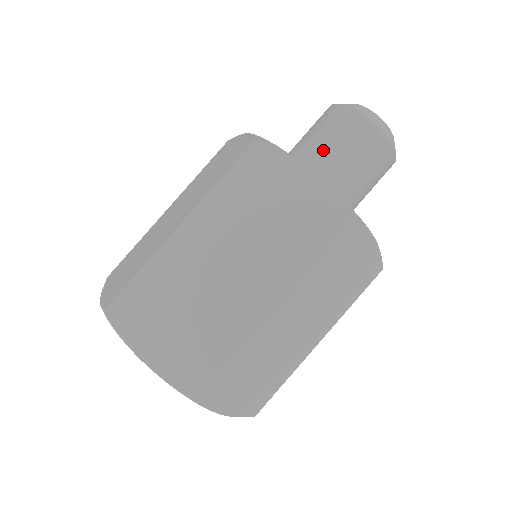
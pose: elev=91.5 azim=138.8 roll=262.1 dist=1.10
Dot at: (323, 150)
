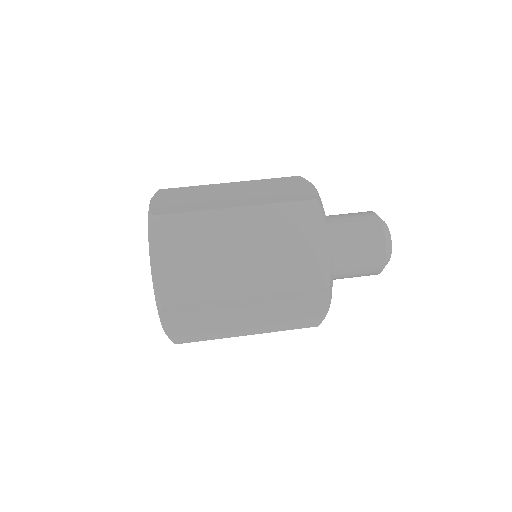
Dot at: (346, 234)
